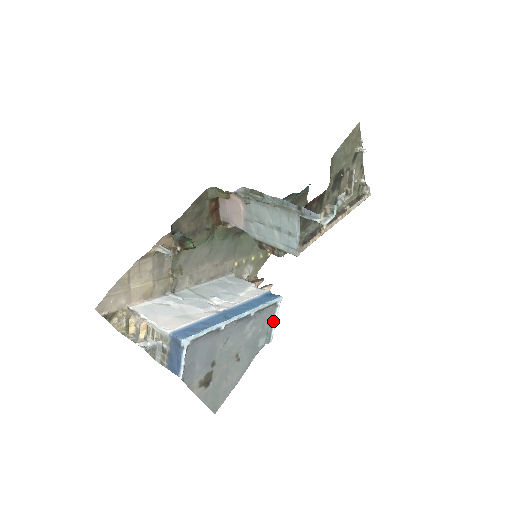
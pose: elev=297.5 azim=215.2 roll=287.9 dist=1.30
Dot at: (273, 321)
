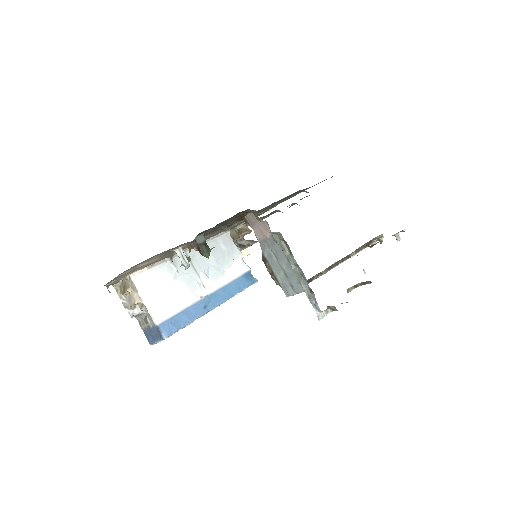
Dot at: occluded
